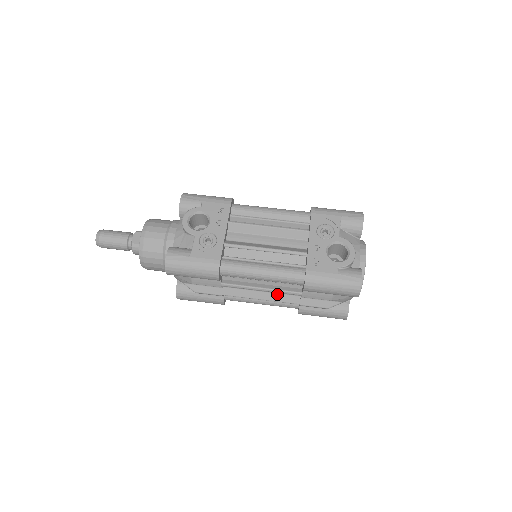
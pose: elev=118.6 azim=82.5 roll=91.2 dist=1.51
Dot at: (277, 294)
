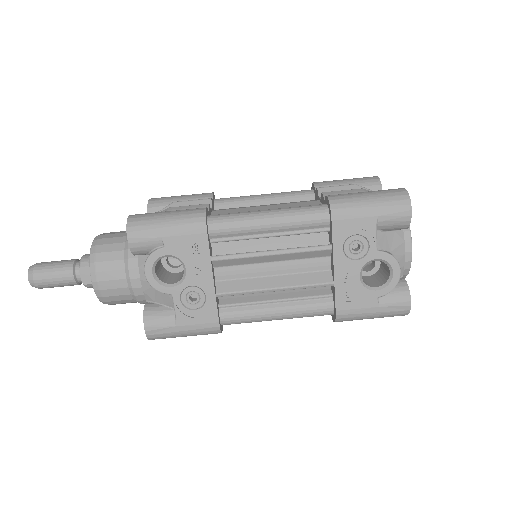
Dot at: occluded
